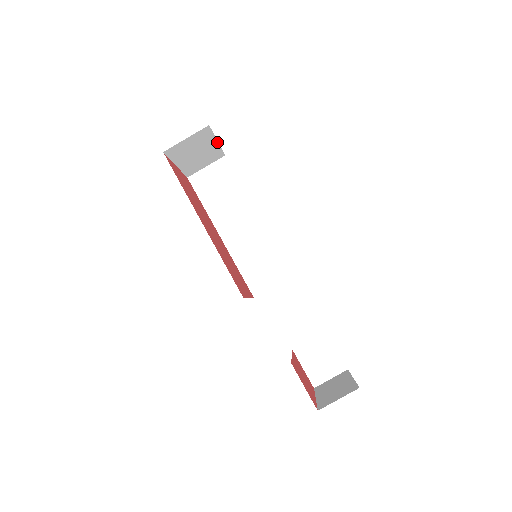
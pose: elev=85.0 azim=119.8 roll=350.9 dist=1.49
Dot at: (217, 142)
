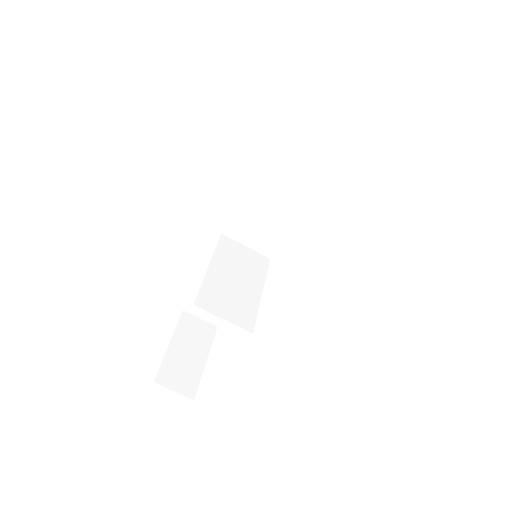
Dot at: occluded
